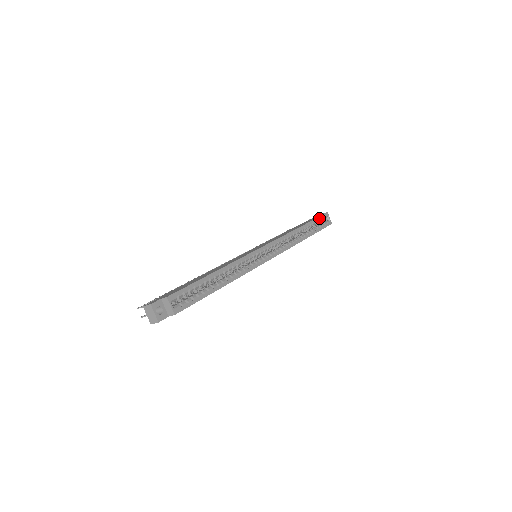
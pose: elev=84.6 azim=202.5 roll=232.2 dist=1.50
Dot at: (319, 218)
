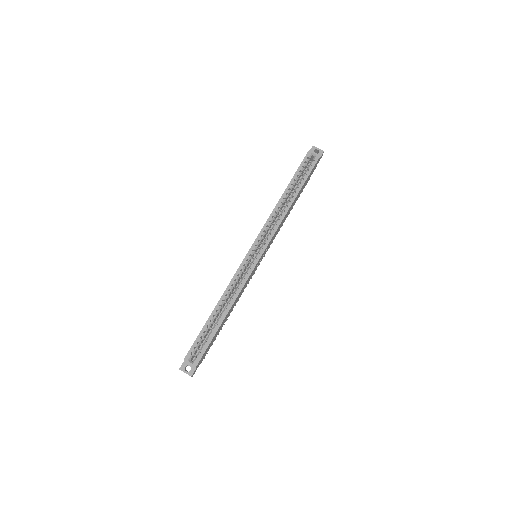
Dot at: (300, 167)
